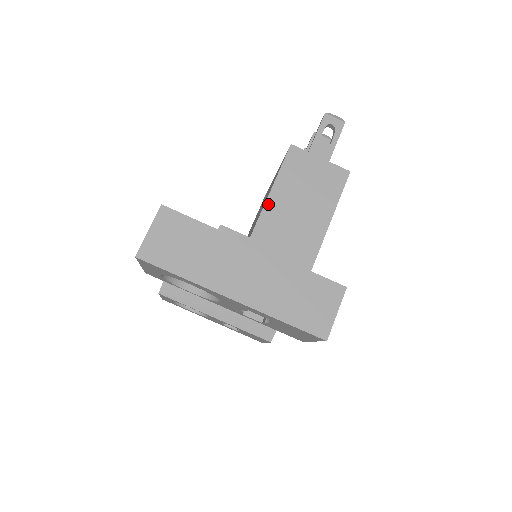
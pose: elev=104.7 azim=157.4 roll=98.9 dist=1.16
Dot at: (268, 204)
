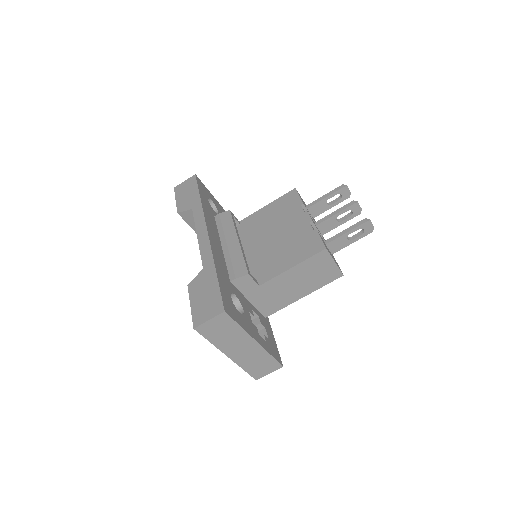
Dot at: (284, 274)
